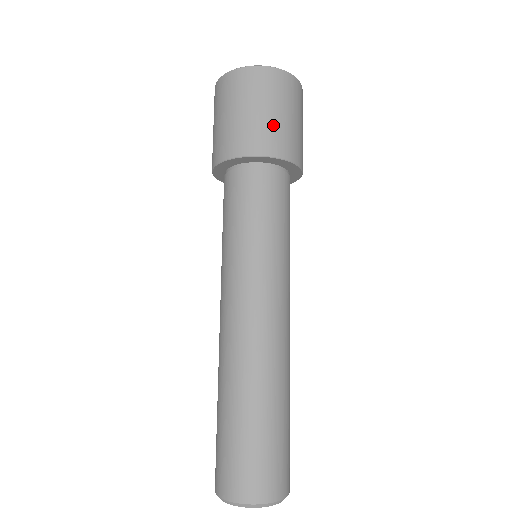
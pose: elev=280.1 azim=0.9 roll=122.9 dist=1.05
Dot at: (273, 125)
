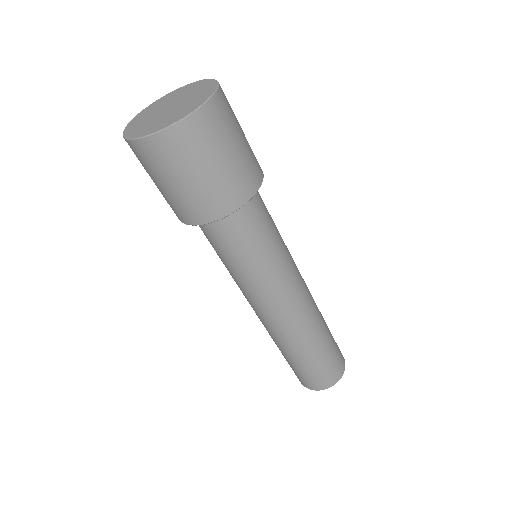
Dot at: (229, 175)
